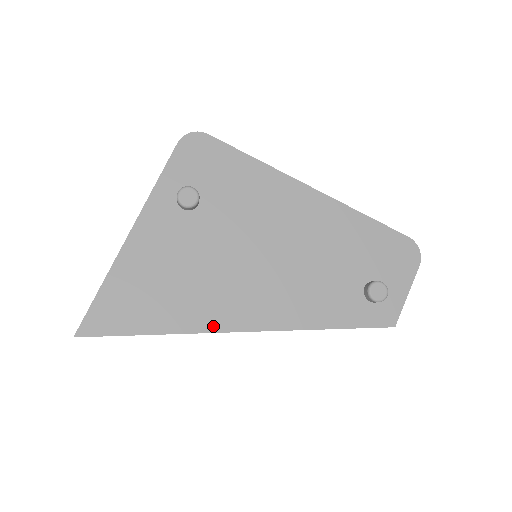
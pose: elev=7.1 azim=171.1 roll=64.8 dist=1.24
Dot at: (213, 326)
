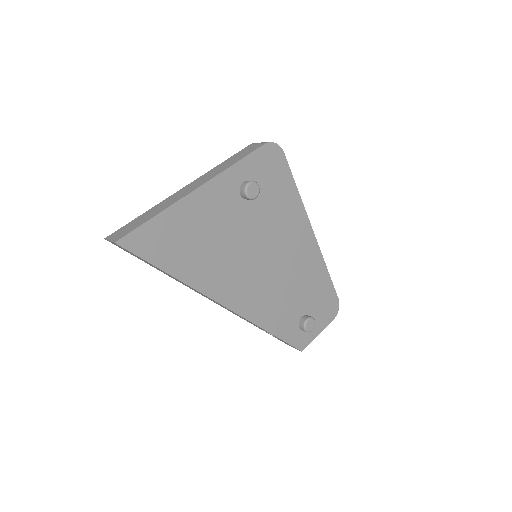
Dot at: (210, 292)
